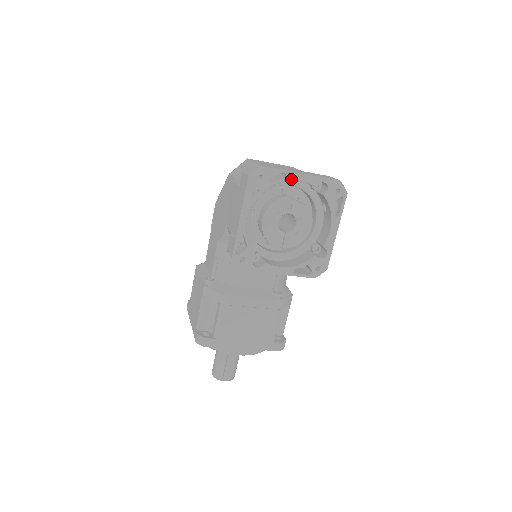
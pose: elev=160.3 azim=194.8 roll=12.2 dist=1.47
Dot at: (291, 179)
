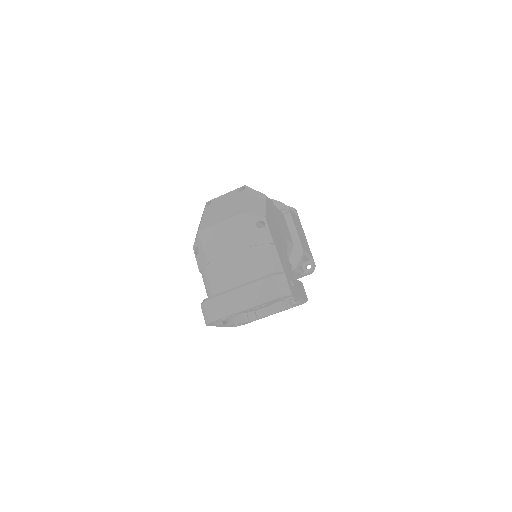
Dot at: occluded
